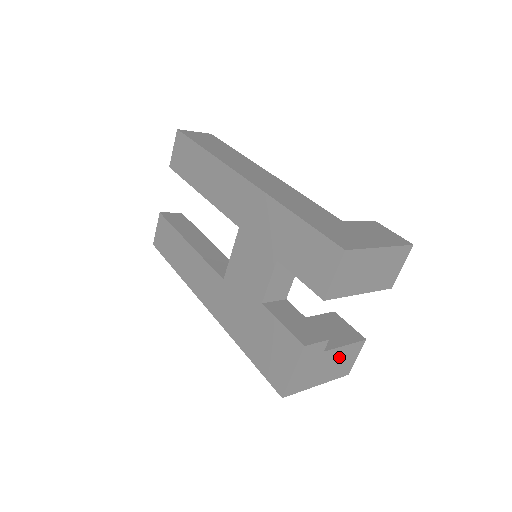
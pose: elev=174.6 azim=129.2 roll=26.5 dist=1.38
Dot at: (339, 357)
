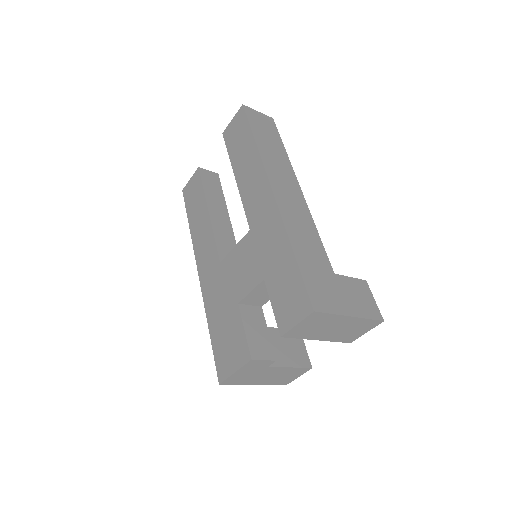
Dot at: (282, 373)
